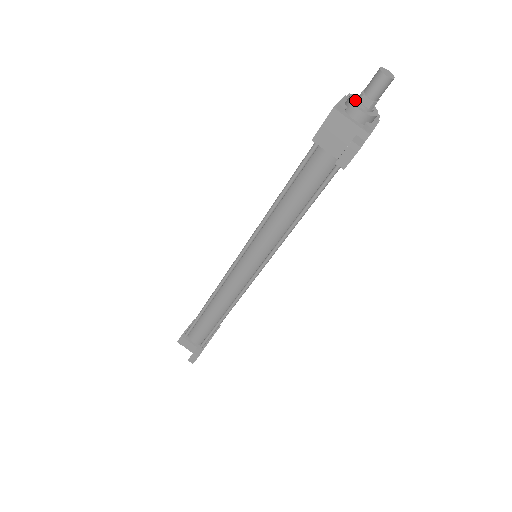
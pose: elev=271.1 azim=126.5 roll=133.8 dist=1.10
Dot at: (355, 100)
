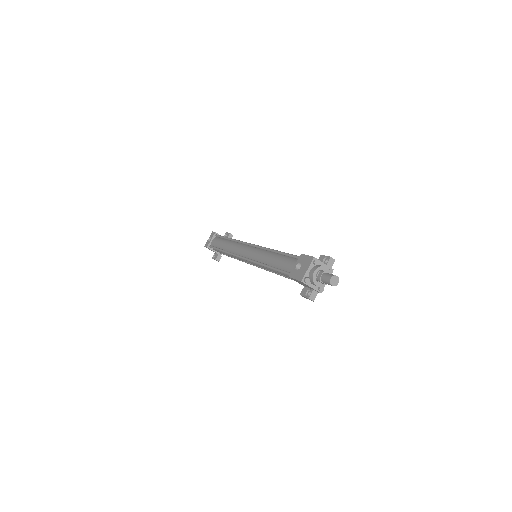
Dot at: (316, 277)
